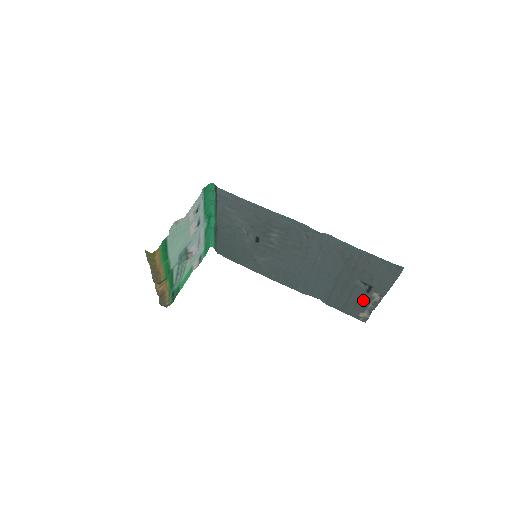
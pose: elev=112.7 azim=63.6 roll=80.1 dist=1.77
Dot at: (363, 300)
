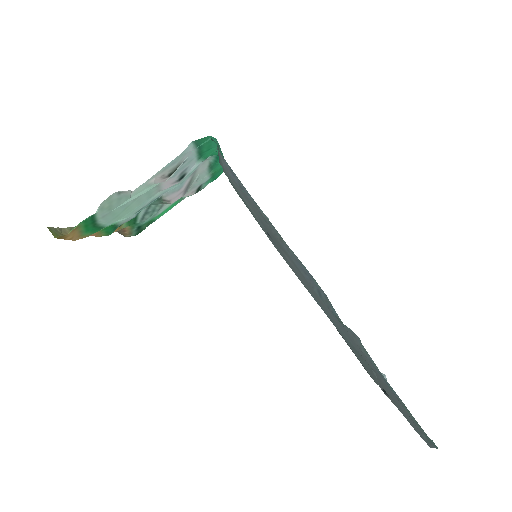
Dot at: occluded
